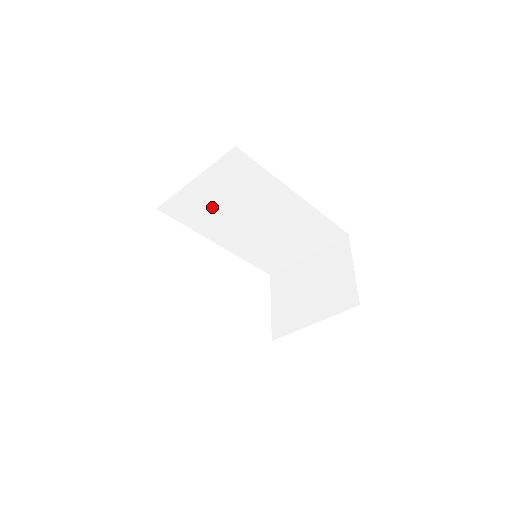
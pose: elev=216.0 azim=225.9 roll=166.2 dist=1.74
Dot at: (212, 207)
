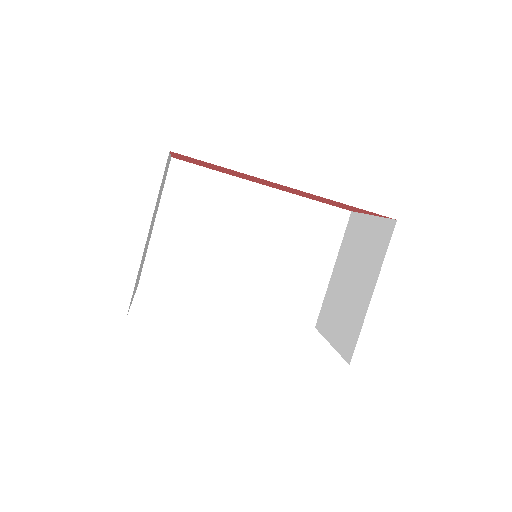
Dot at: (192, 251)
